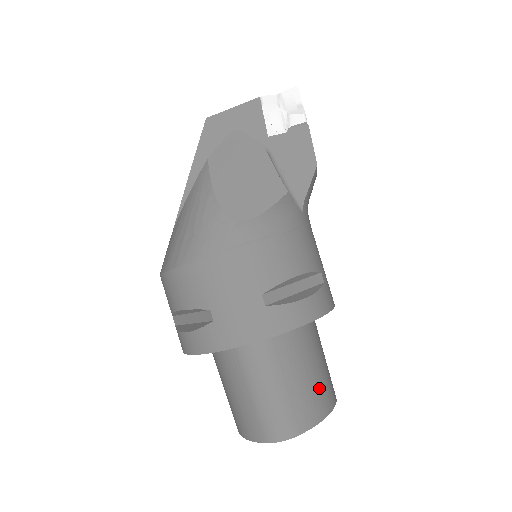
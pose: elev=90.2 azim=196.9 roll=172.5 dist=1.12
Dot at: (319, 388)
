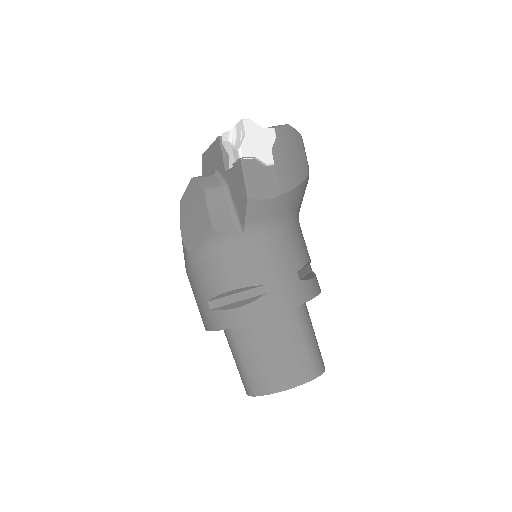
Dot at: (277, 369)
